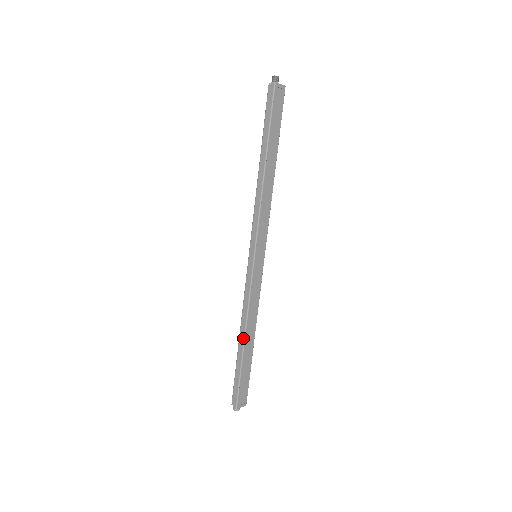
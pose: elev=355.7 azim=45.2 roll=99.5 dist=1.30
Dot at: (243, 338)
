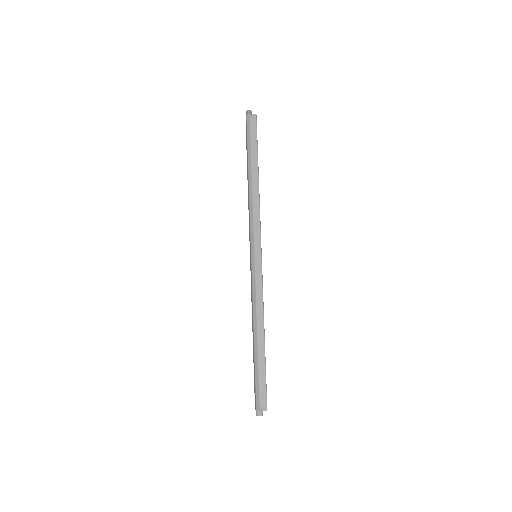
Dot at: (263, 333)
